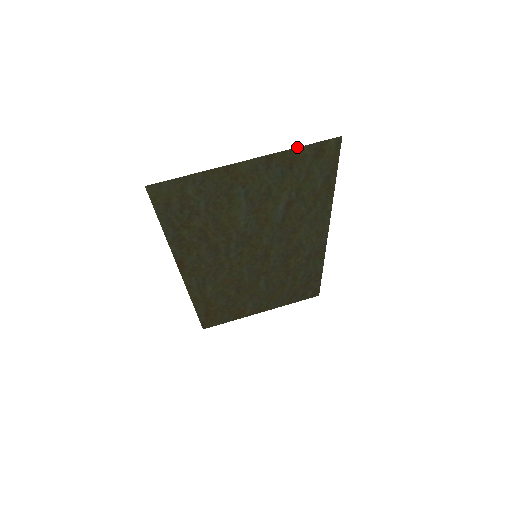
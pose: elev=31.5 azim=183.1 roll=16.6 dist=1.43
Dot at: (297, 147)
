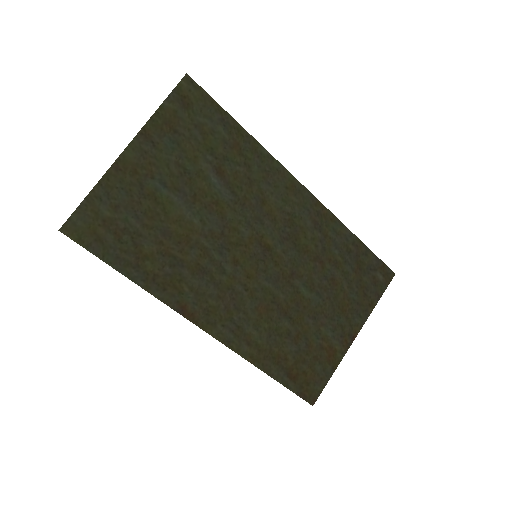
Dot at: (158, 108)
